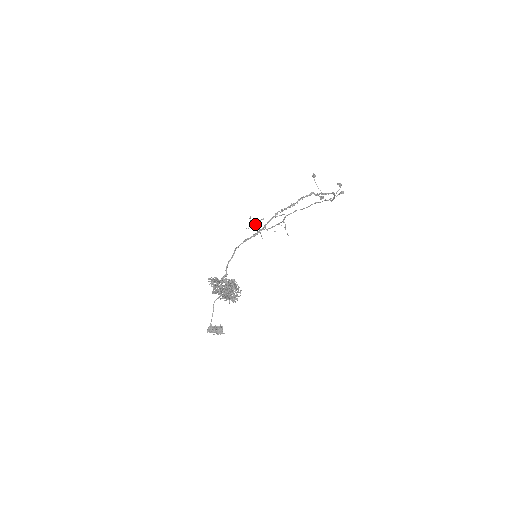
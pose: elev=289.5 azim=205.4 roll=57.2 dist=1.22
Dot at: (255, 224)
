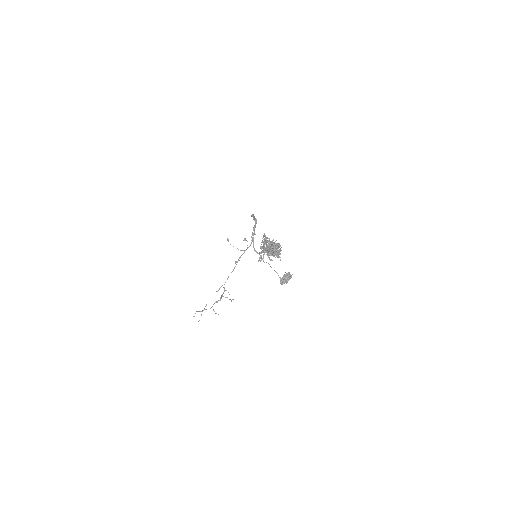
Dot at: occluded
